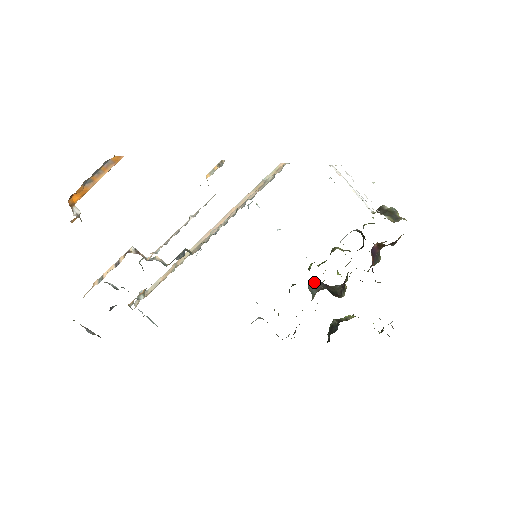
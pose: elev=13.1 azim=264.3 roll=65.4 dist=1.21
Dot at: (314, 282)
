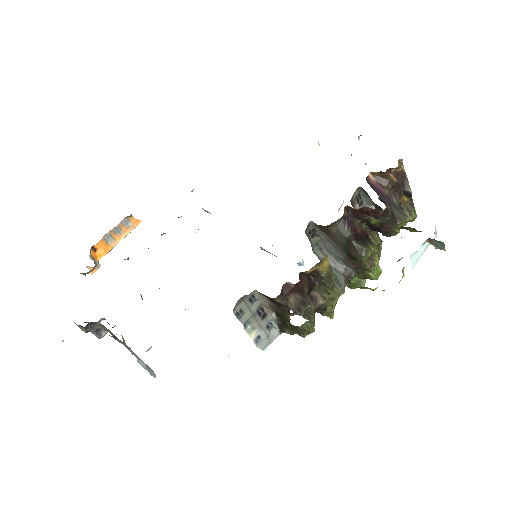
Dot at: (324, 252)
